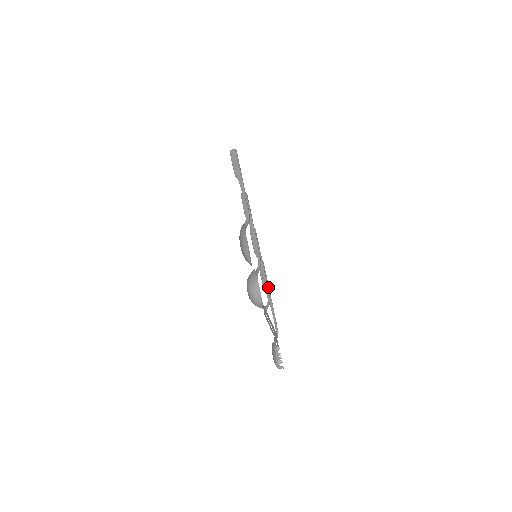
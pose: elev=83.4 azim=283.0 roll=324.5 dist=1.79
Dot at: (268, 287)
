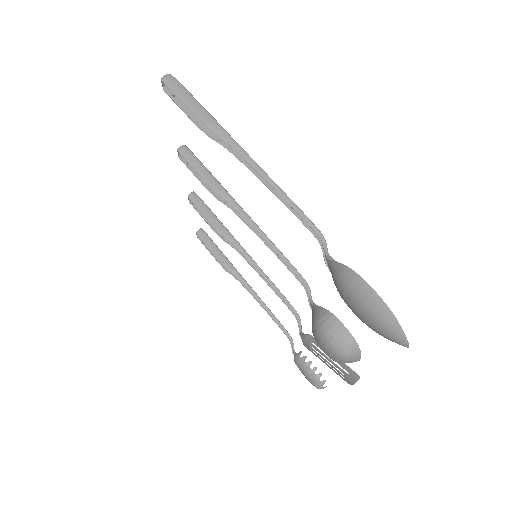
Dot at: (236, 271)
